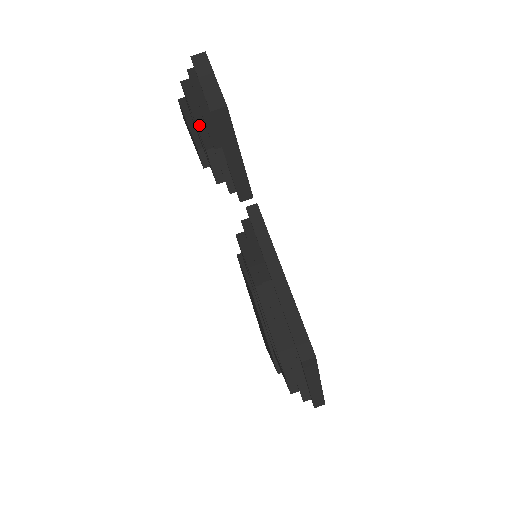
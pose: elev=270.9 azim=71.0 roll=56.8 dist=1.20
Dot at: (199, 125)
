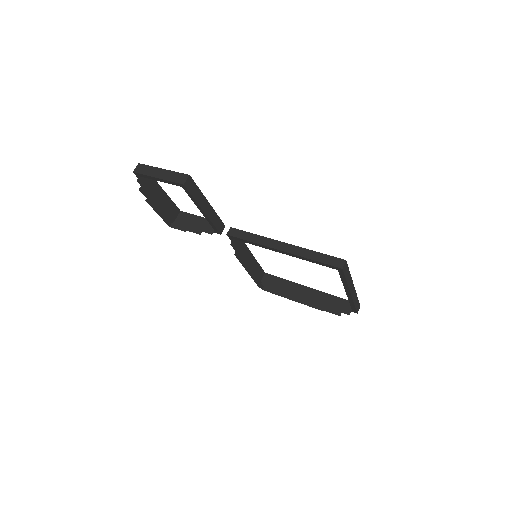
Dot at: occluded
